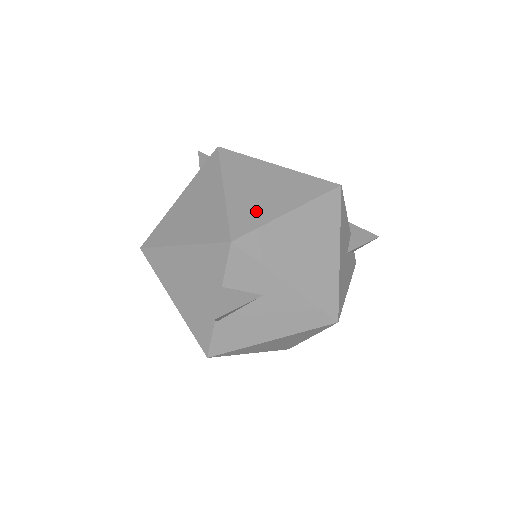
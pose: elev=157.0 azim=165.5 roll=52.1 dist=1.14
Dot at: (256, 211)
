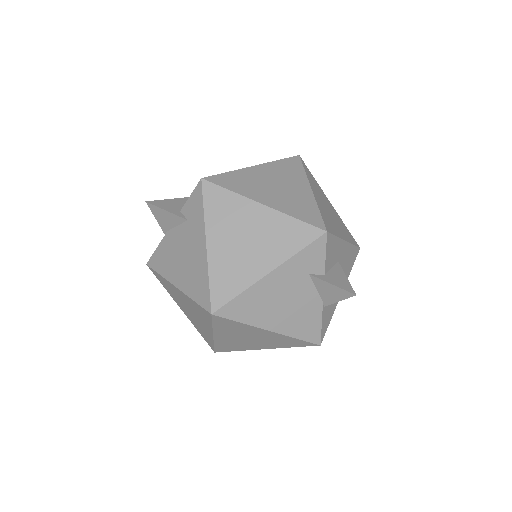
Dot at: (301, 203)
